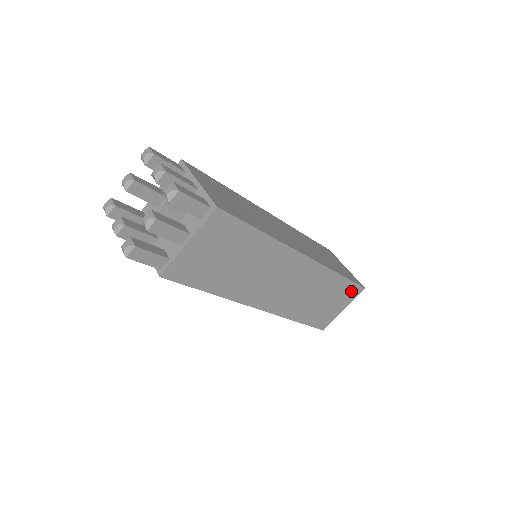
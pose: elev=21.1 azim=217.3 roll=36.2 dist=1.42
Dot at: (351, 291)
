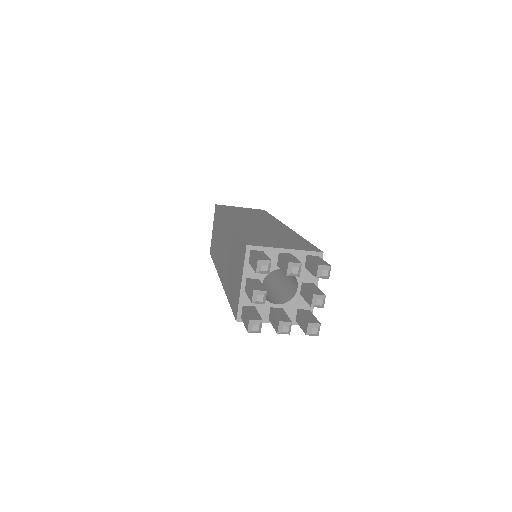
Dot at: occluded
